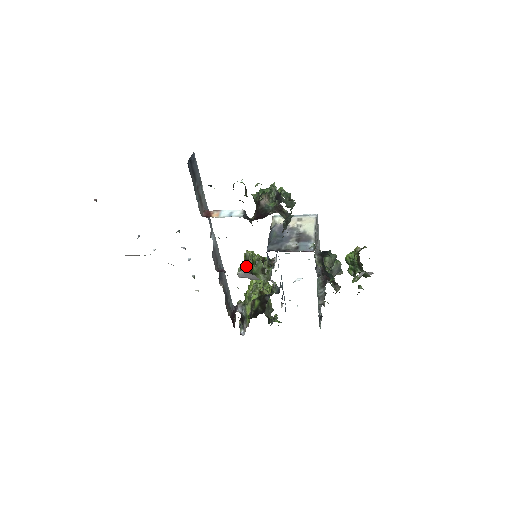
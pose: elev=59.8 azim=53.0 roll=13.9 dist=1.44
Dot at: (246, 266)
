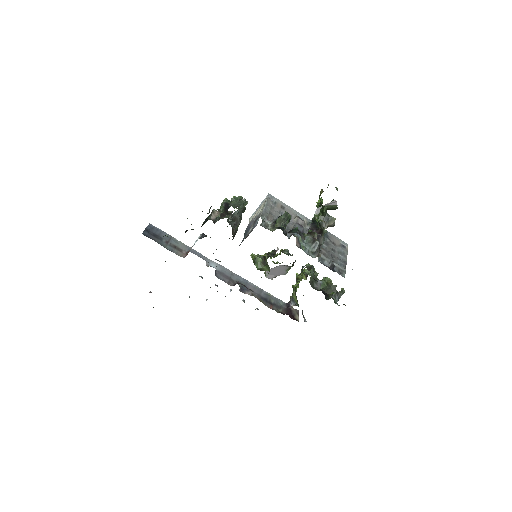
Dot at: occluded
